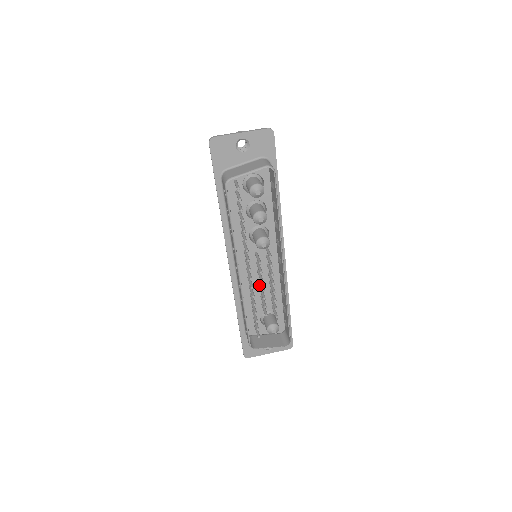
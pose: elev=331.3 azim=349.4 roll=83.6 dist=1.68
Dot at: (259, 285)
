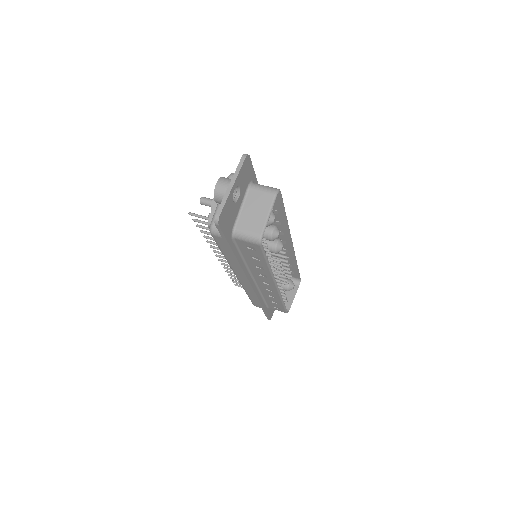
Dot at: occluded
